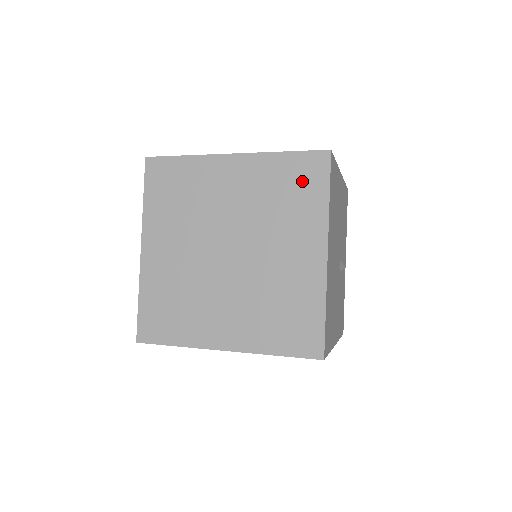
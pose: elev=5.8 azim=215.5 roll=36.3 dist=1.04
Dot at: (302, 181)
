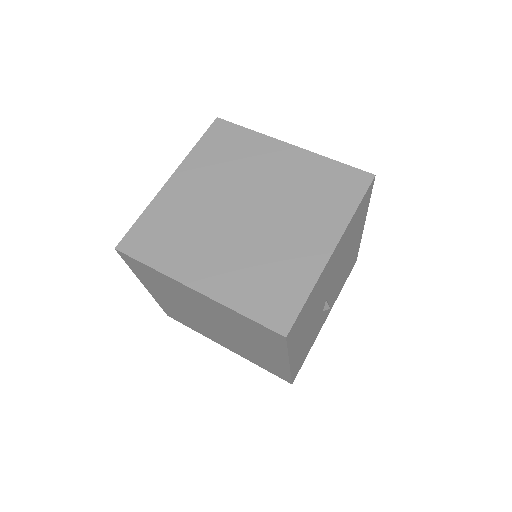
Dot at: (340, 187)
